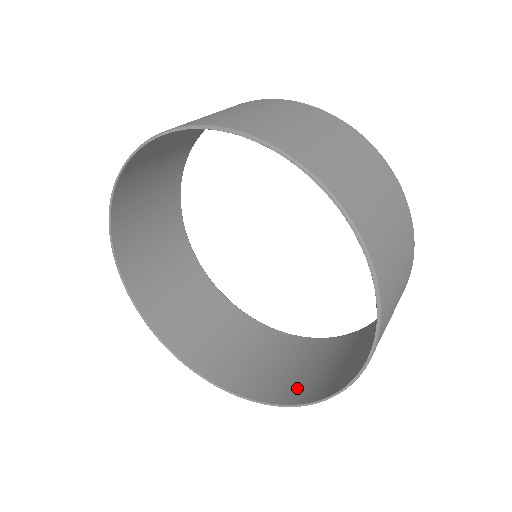
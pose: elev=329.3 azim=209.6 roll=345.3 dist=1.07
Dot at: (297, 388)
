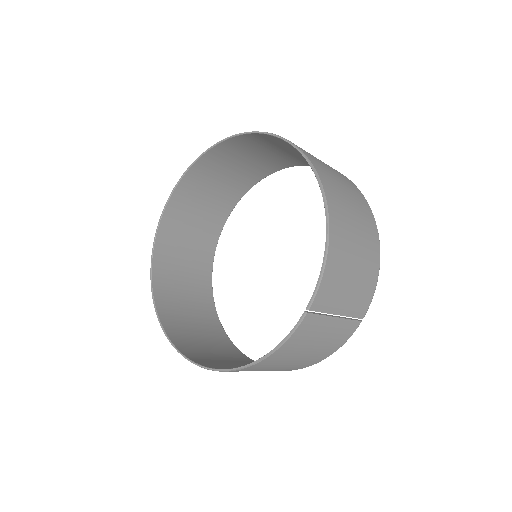
Dot at: occluded
